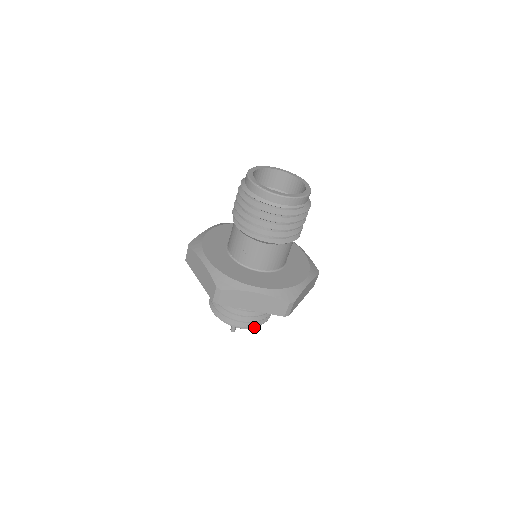
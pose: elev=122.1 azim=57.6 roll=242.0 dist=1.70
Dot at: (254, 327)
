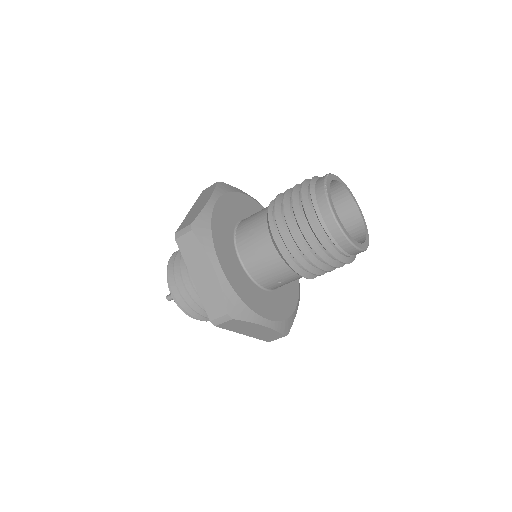
Dot at: (183, 310)
